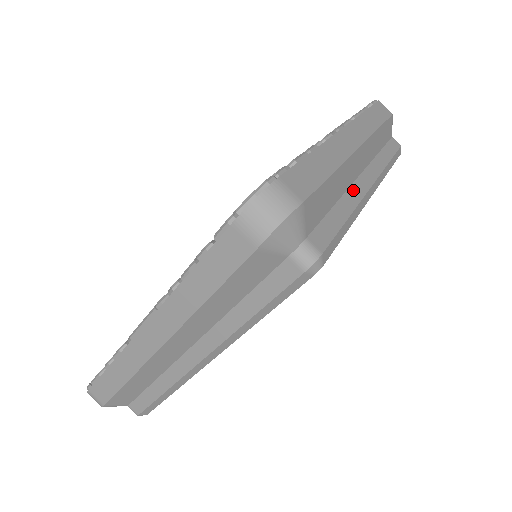
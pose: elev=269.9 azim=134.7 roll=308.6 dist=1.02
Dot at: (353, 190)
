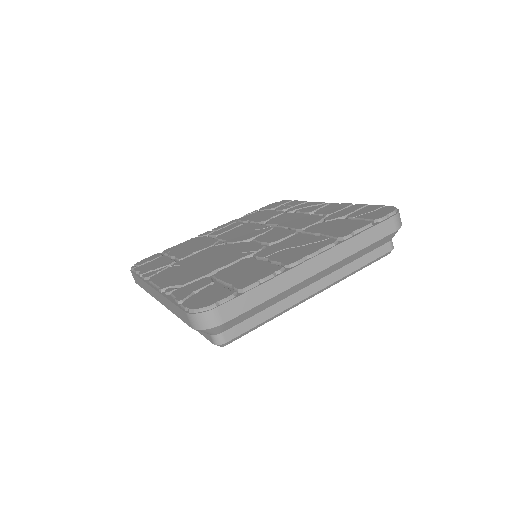
Dot at: (292, 297)
